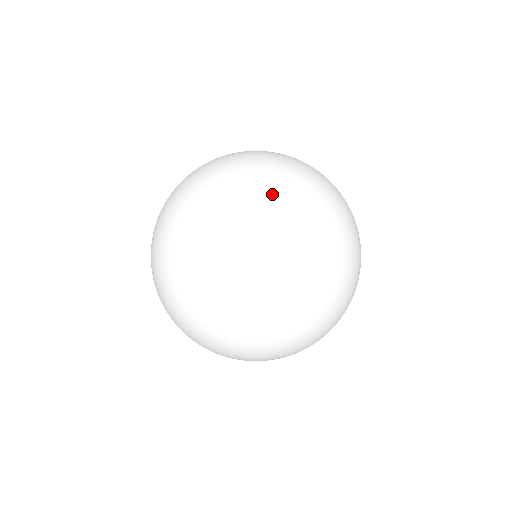
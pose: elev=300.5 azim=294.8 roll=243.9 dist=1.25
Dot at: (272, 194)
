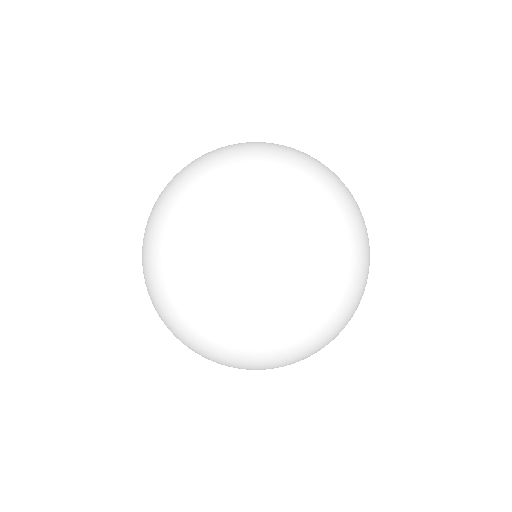
Dot at: (258, 304)
